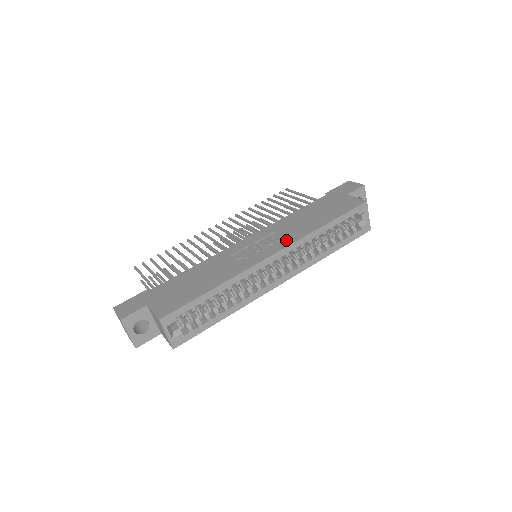
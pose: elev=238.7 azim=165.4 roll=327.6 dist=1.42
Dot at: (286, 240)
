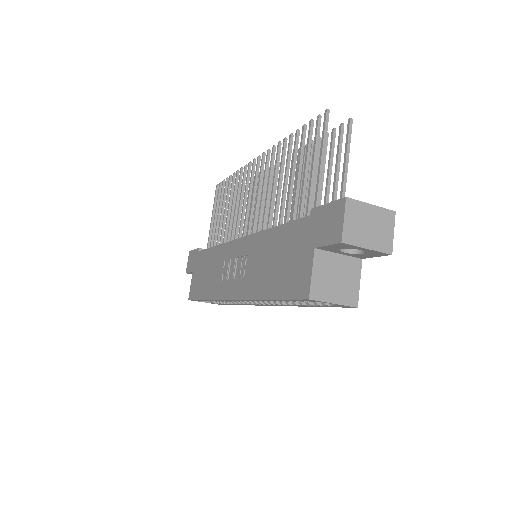
Dot at: (243, 287)
